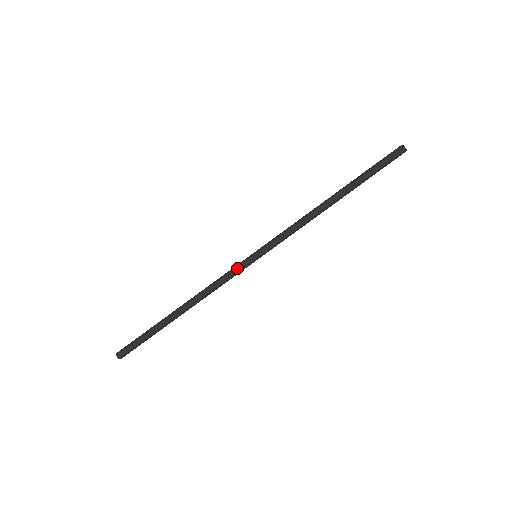
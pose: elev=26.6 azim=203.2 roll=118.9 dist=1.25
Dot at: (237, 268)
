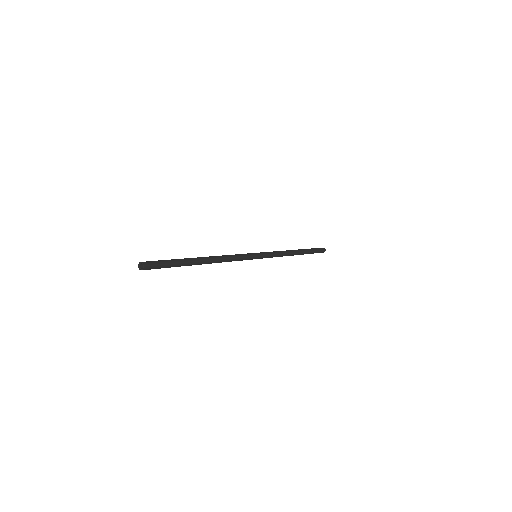
Dot at: (247, 254)
